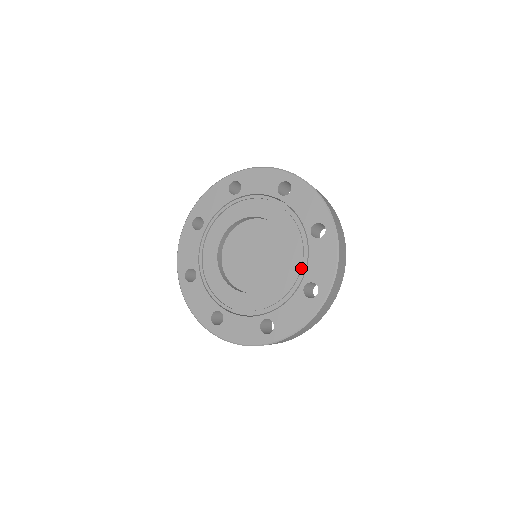
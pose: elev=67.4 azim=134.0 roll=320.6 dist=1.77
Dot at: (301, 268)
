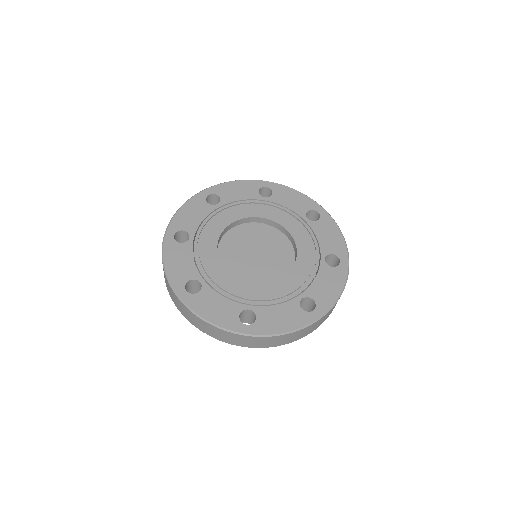
Dot at: (313, 247)
